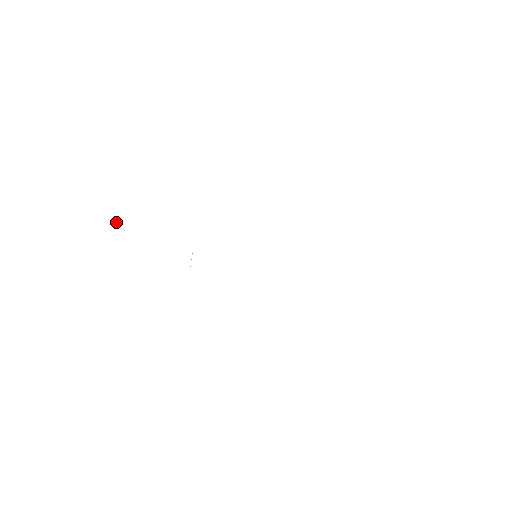
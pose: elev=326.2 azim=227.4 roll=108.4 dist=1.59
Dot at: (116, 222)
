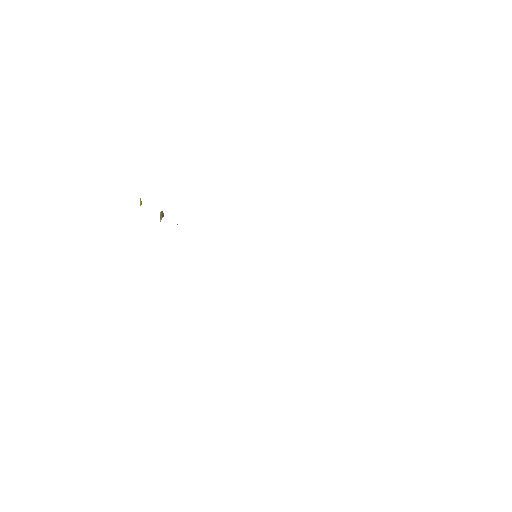
Dot at: (160, 215)
